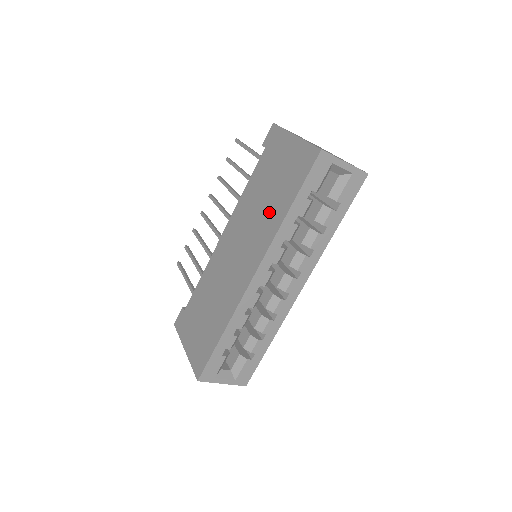
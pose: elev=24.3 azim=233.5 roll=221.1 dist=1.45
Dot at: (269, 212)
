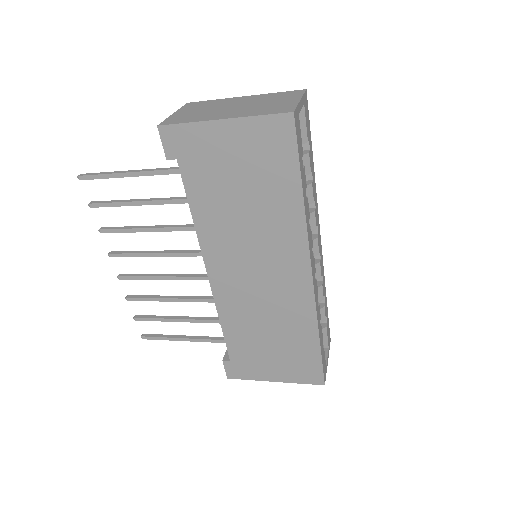
Dot at: (270, 214)
